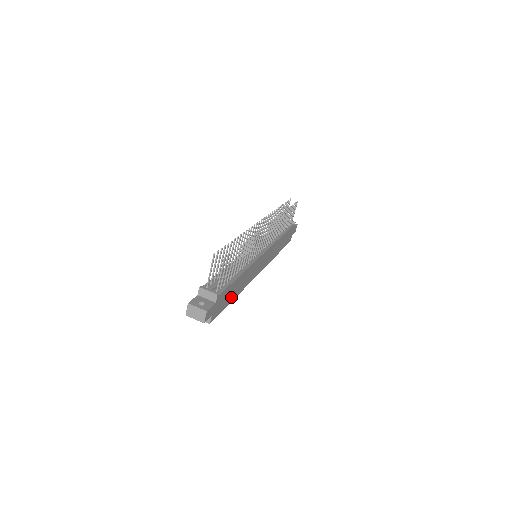
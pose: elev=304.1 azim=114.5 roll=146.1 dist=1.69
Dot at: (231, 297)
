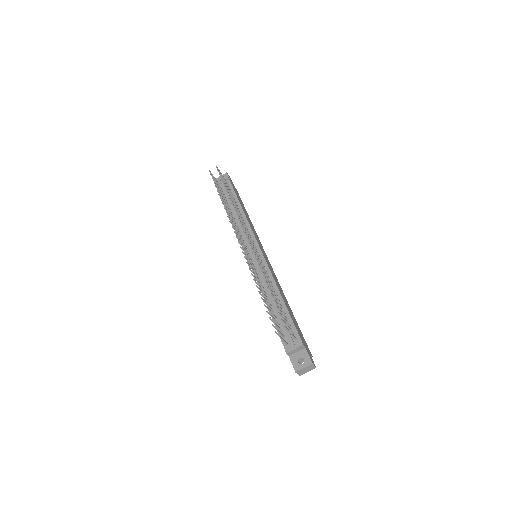
Dot at: (293, 317)
